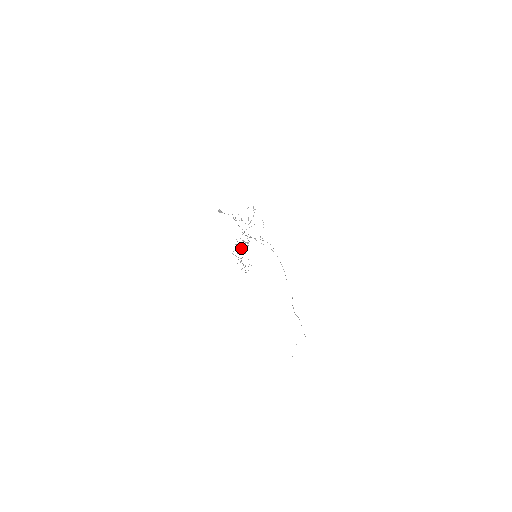
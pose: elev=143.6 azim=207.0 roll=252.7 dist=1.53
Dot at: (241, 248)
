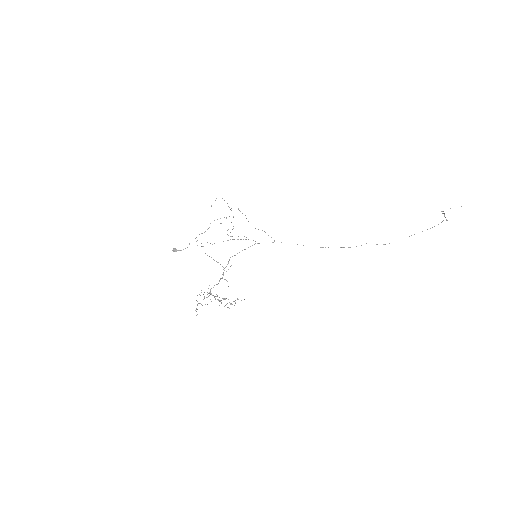
Dot at: occluded
